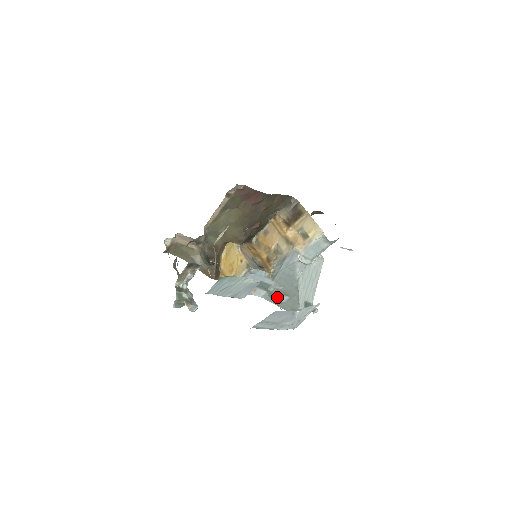
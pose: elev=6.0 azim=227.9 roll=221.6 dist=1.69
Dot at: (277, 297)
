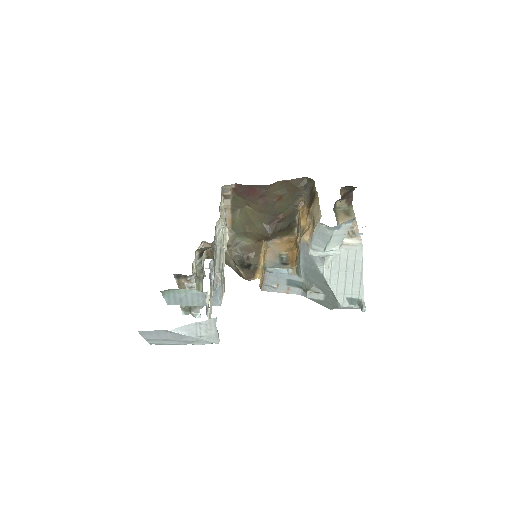
Dot at: (309, 295)
